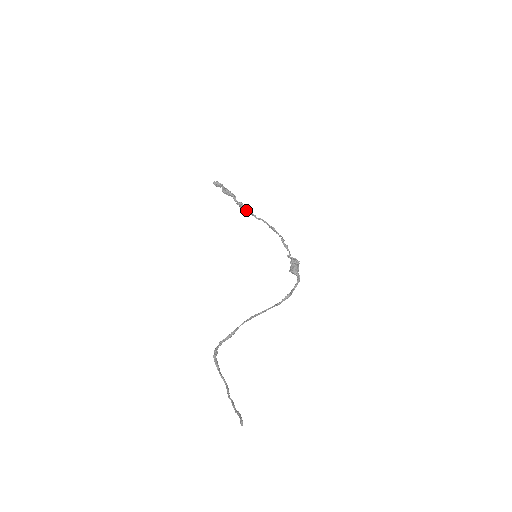
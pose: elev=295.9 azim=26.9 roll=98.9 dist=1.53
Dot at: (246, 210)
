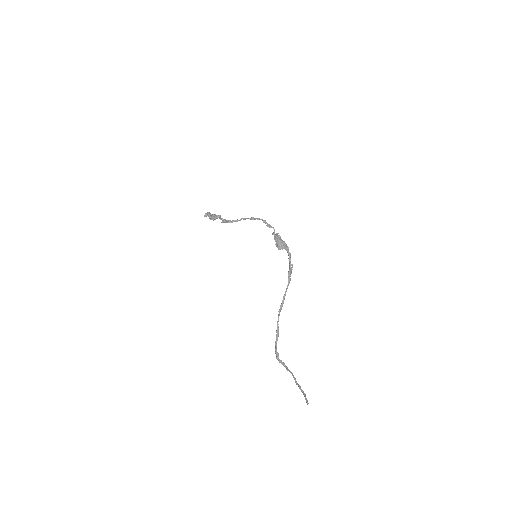
Dot at: occluded
